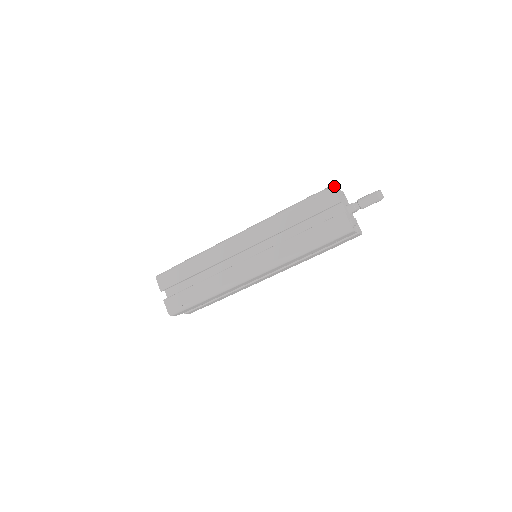
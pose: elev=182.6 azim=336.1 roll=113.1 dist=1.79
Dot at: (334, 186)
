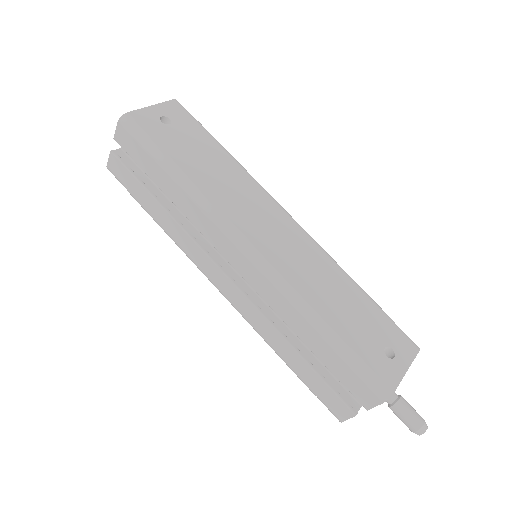
Dot at: (391, 394)
